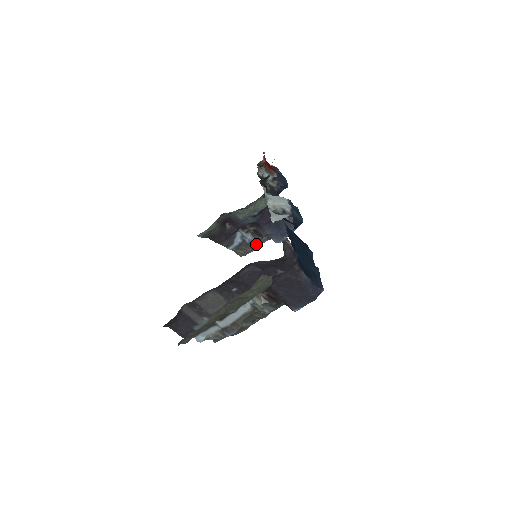
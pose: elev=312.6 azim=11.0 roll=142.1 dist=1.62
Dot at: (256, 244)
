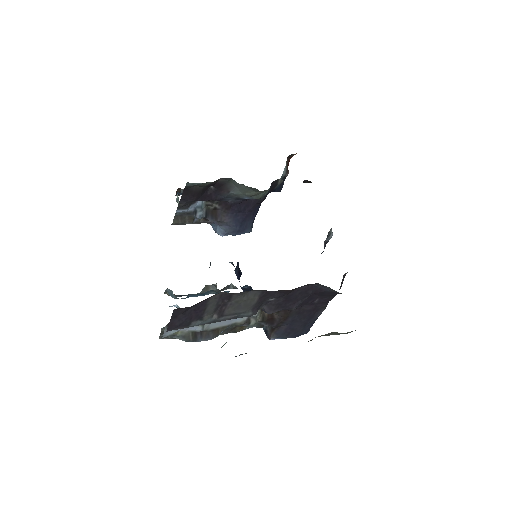
Dot at: (197, 221)
